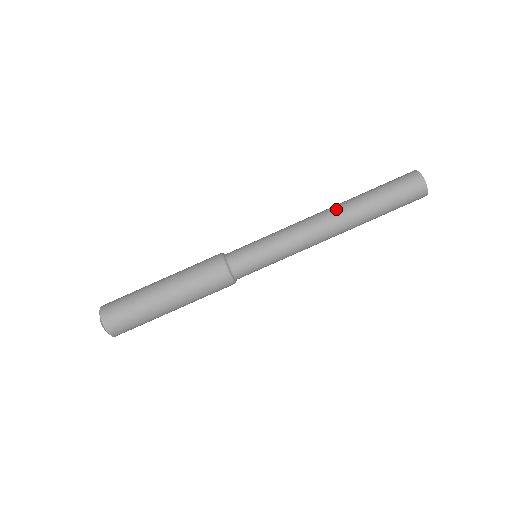
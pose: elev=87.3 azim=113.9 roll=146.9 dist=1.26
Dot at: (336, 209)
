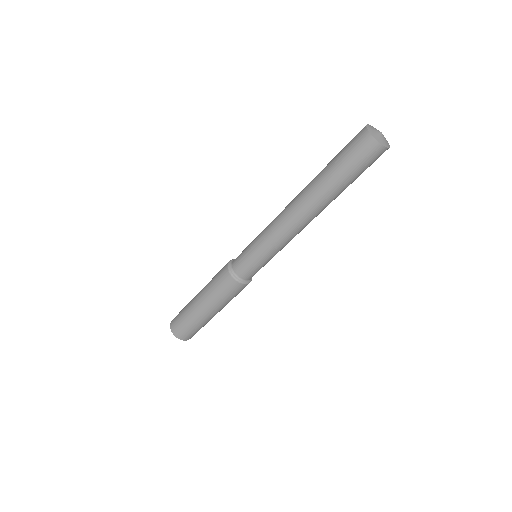
Dot at: (301, 200)
